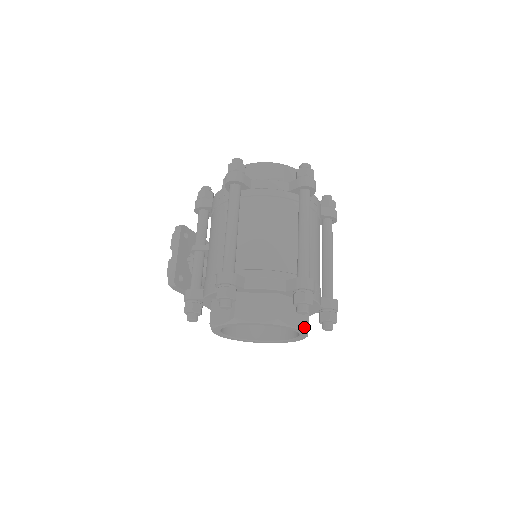
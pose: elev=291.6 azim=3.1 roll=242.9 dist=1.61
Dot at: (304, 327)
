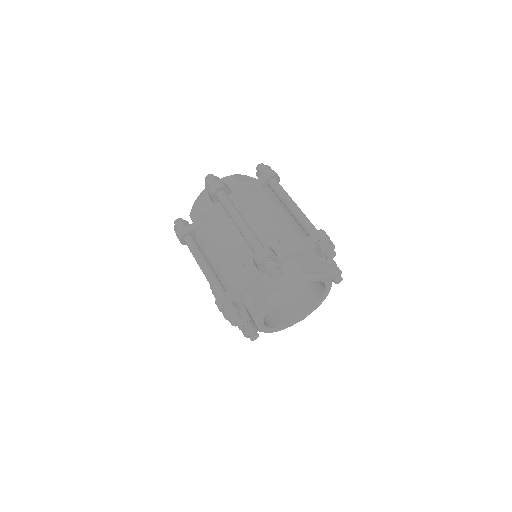
Dot at: (301, 278)
